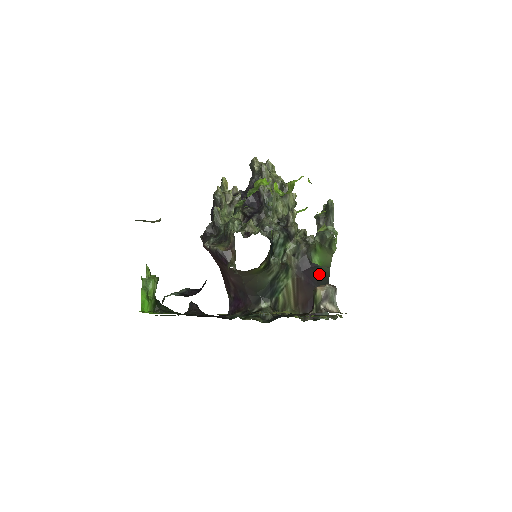
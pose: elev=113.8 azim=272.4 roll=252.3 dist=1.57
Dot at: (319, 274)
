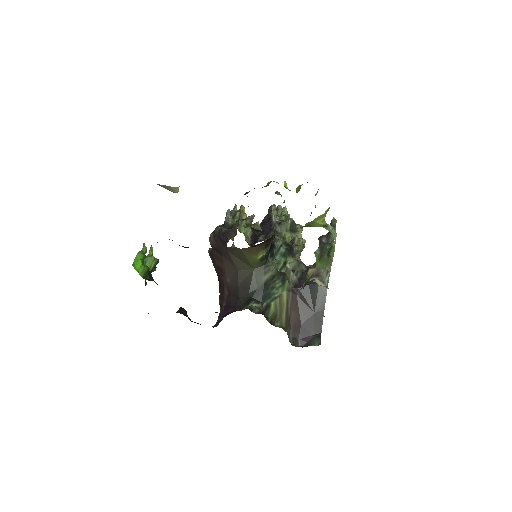
Dot at: (316, 294)
